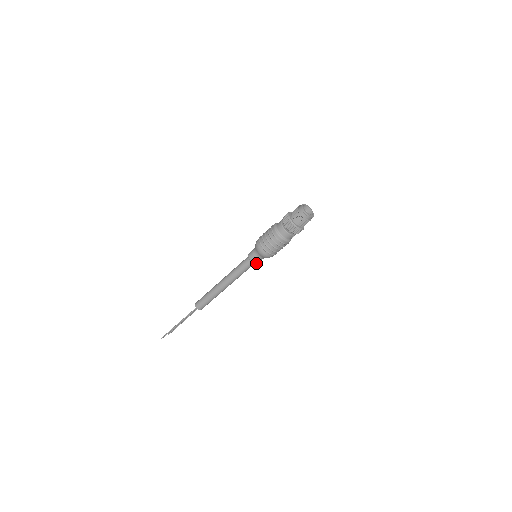
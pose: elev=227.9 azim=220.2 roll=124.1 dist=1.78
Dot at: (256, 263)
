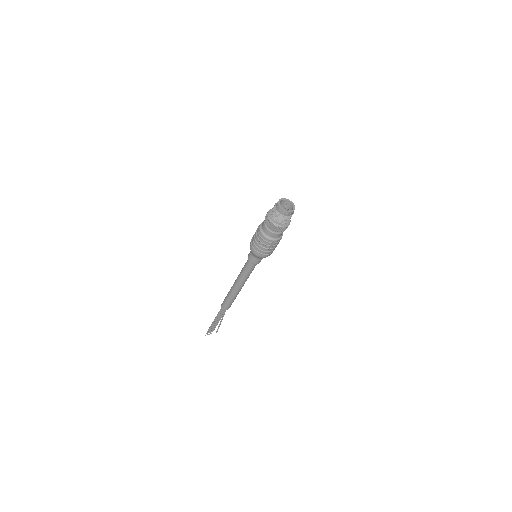
Dot at: (255, 263)
